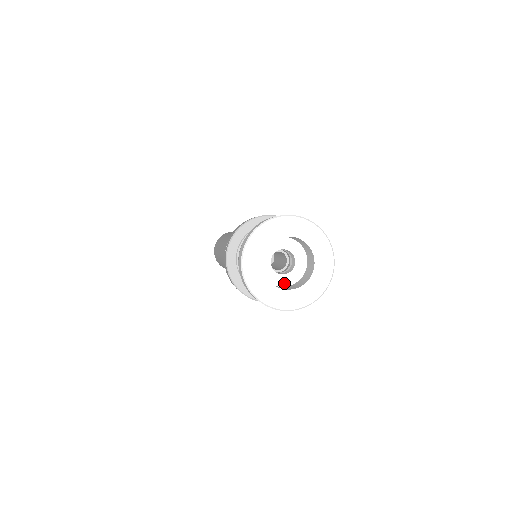
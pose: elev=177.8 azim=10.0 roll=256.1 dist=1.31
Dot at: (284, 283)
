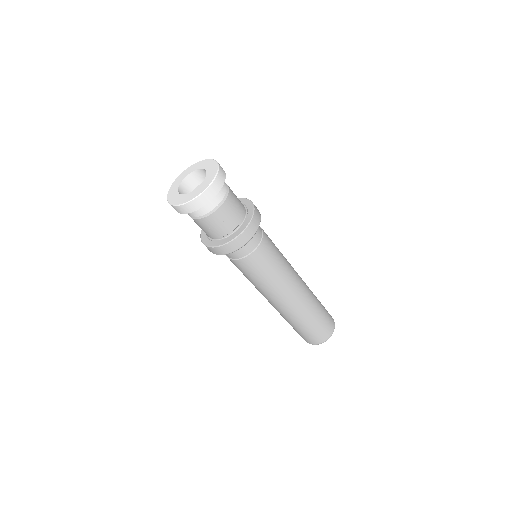
Dot at: occluded
